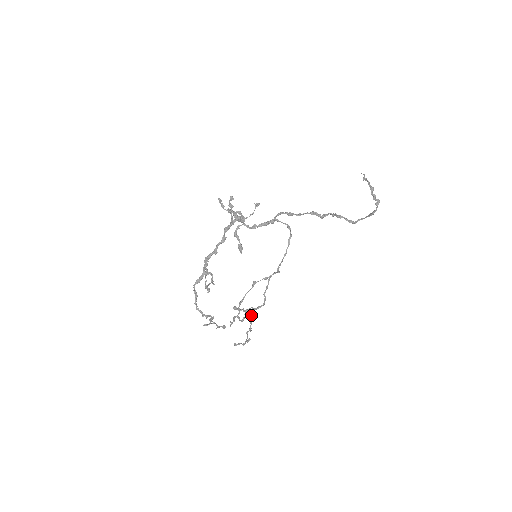
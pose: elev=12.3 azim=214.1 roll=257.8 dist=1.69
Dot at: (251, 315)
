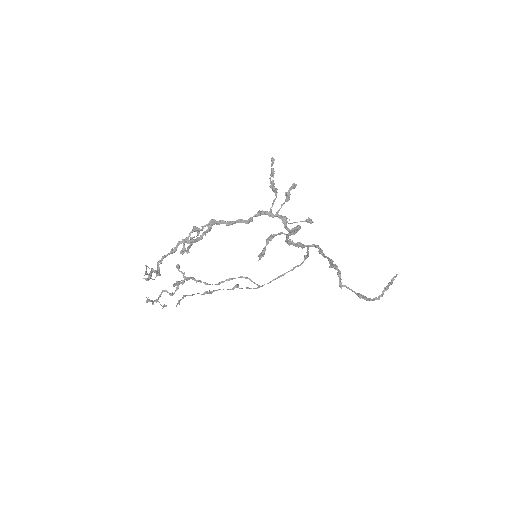
Dot at: occluded
